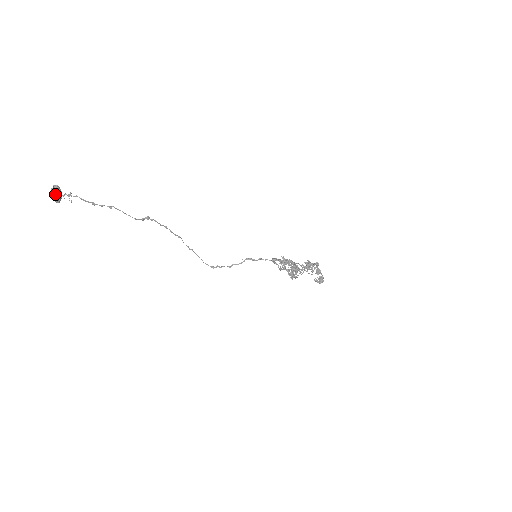
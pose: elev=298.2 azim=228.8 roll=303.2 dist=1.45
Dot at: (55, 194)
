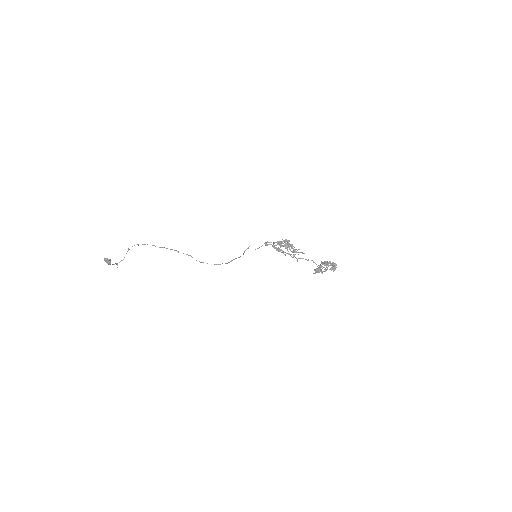
Dot at: (107, 259)
